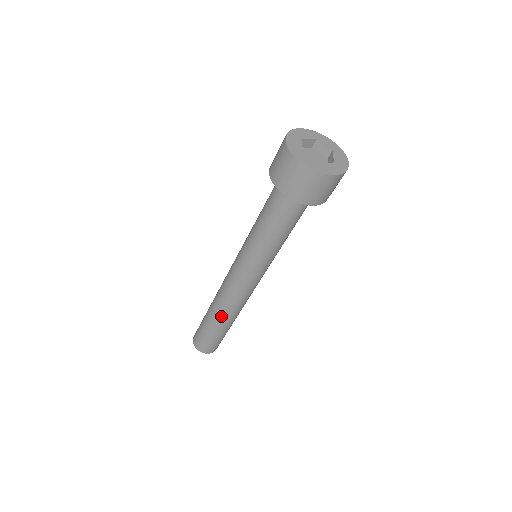
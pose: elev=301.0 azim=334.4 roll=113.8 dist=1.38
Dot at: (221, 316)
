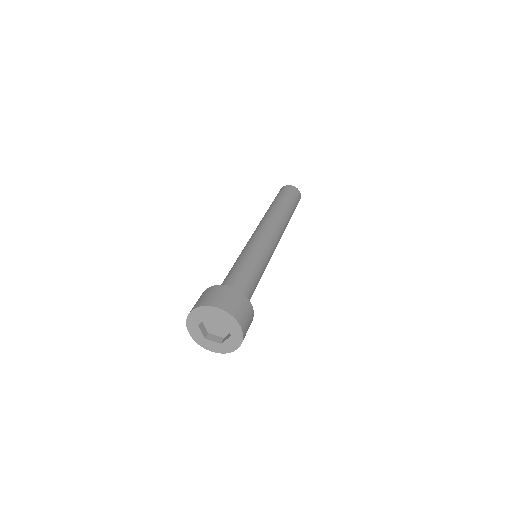
Dot at: occluded
